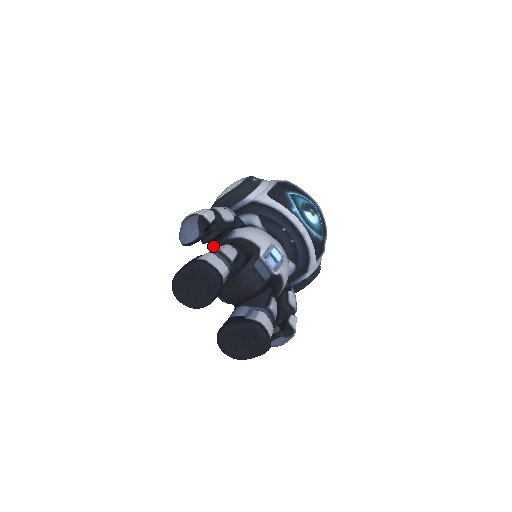
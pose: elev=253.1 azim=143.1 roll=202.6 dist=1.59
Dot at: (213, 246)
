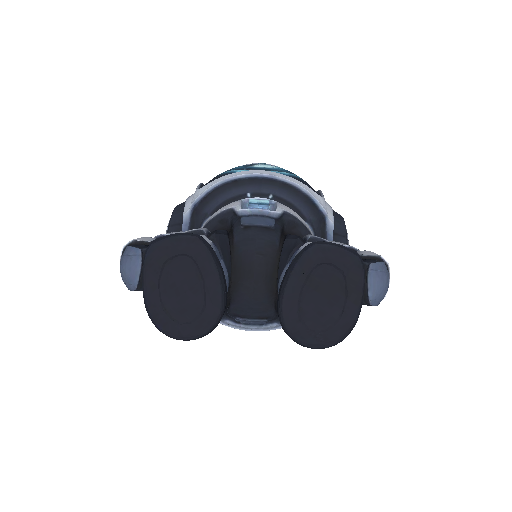
Dot at: occluded
